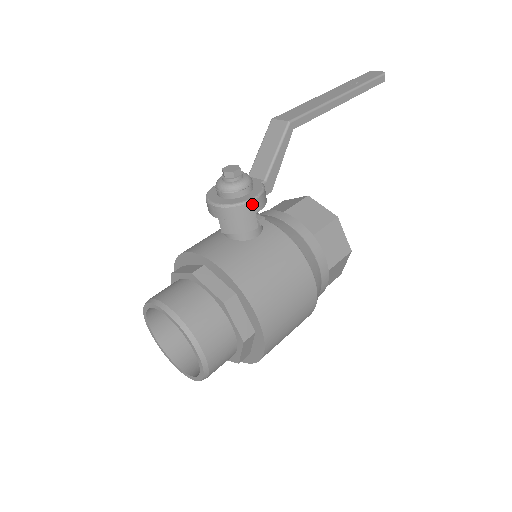
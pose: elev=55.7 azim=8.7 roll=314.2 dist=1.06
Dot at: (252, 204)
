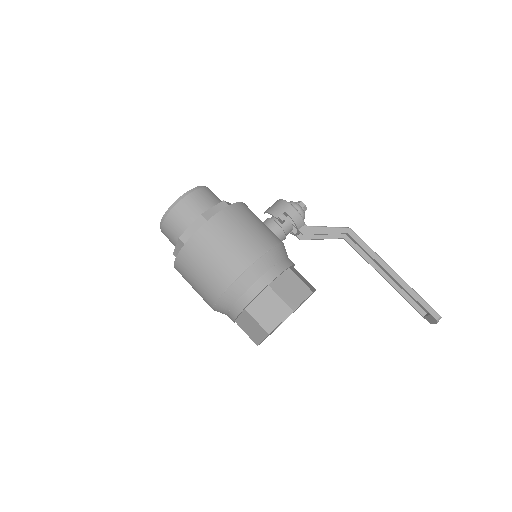
Dot at: (289, 206)
